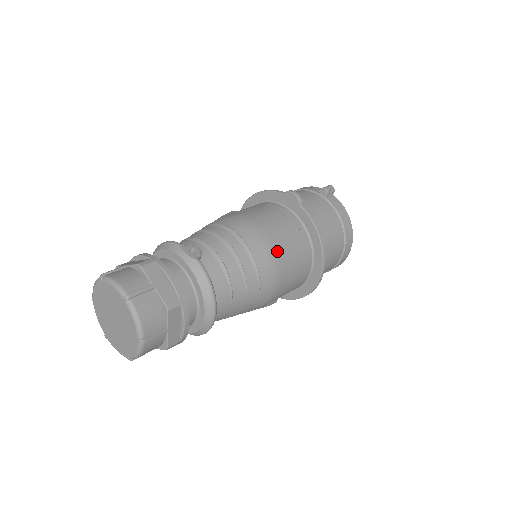
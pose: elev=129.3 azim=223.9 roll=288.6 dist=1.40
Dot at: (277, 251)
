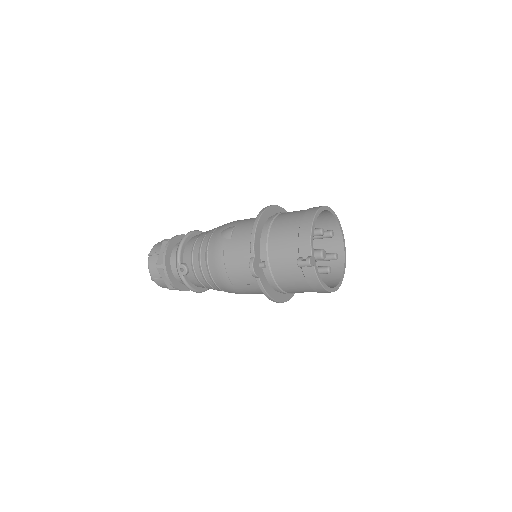
Dot at: (236, 290)
